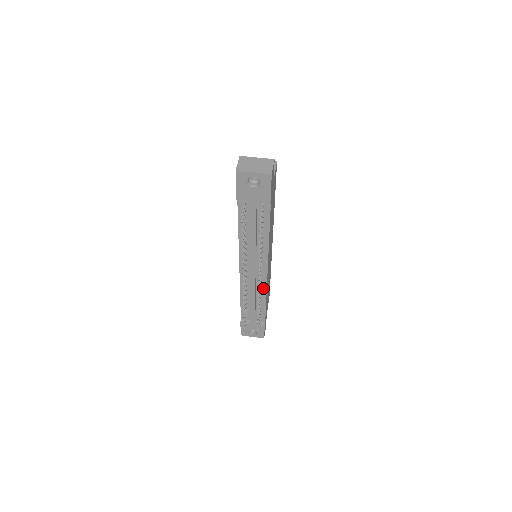
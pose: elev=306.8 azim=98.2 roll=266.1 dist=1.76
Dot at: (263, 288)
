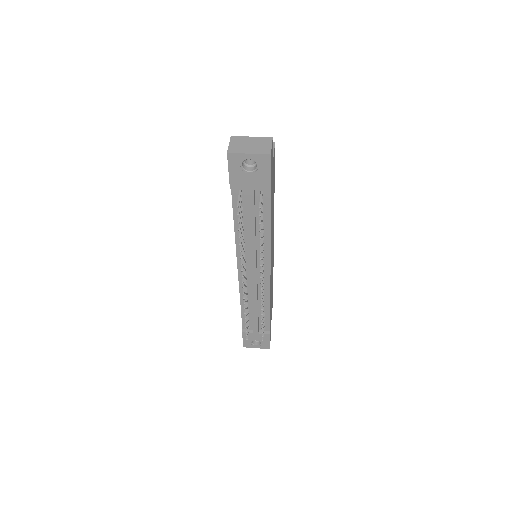
Dot at: (266, 292)
